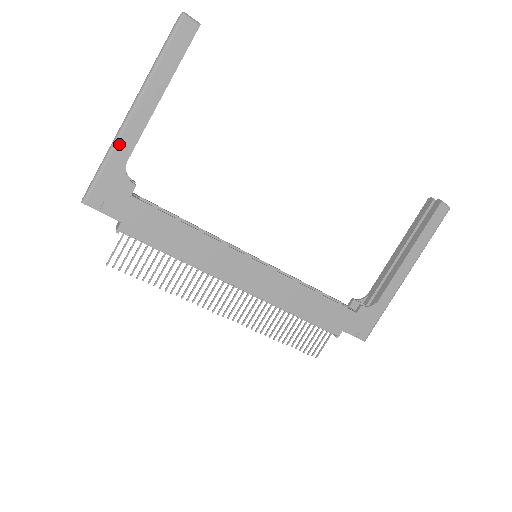
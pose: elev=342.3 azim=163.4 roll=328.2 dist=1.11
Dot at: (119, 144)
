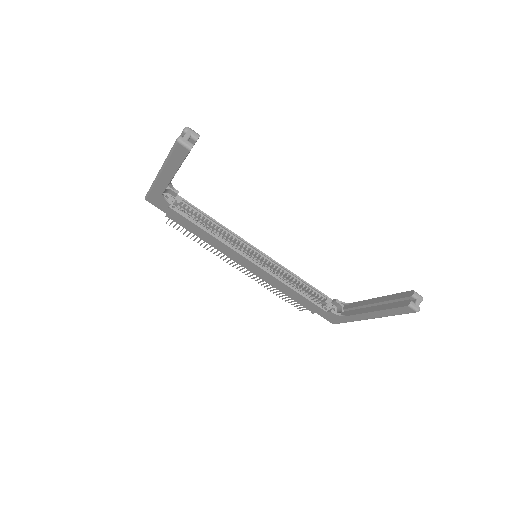
Dot at: (156, 185)
